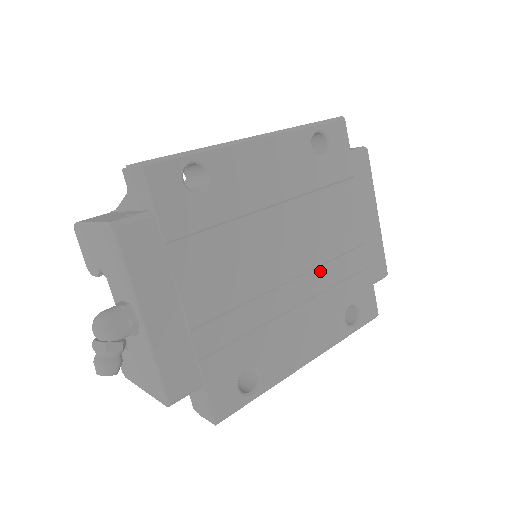
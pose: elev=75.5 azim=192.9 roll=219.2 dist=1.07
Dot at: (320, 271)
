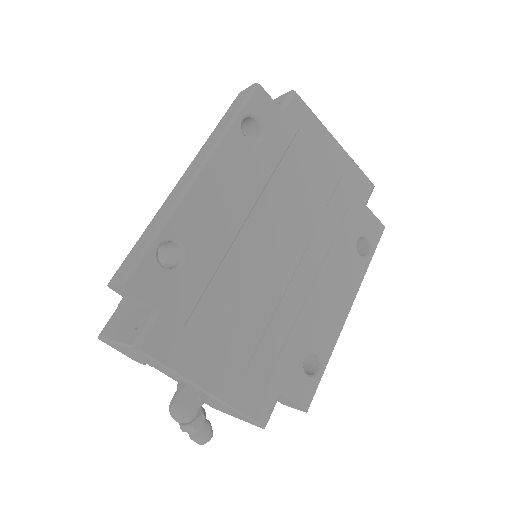
Dot at: (317, 235)
